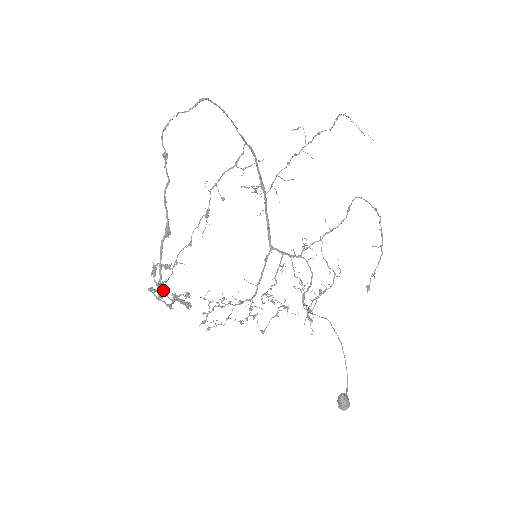
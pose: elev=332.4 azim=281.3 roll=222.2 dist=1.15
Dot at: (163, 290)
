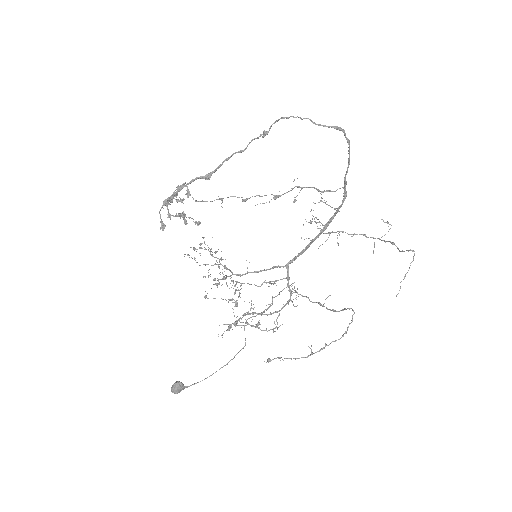
Dot at: (165, 203)
